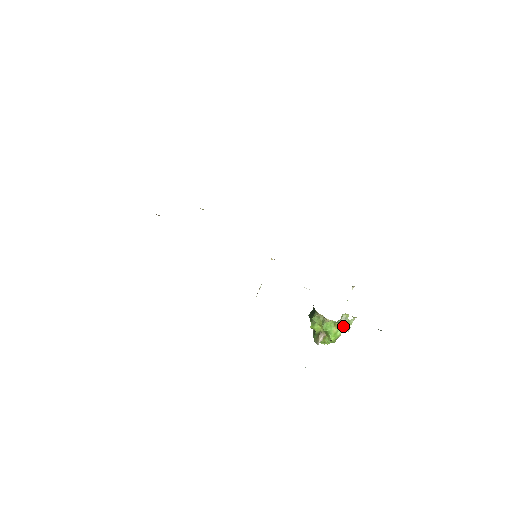
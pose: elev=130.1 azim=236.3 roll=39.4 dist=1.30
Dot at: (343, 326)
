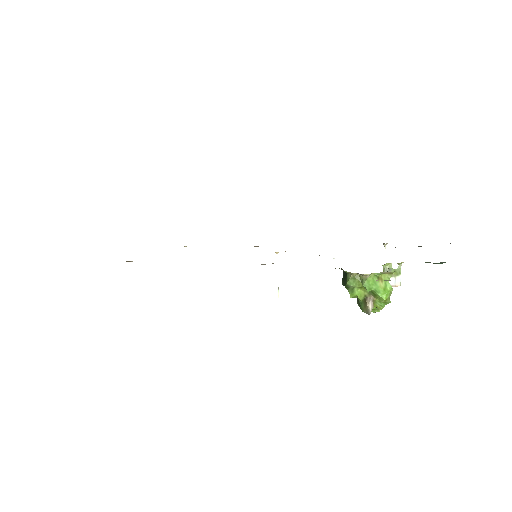
Dot at: (390, 275)
